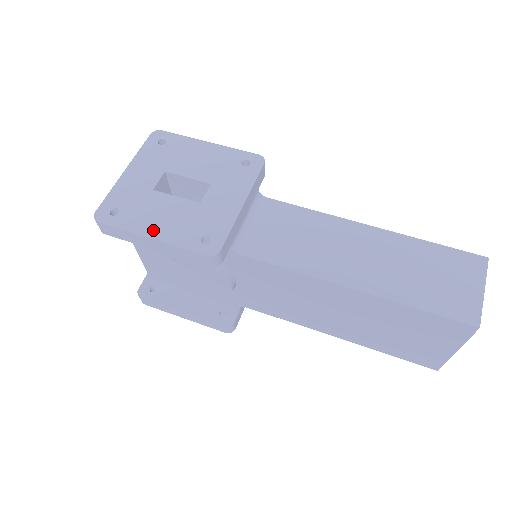
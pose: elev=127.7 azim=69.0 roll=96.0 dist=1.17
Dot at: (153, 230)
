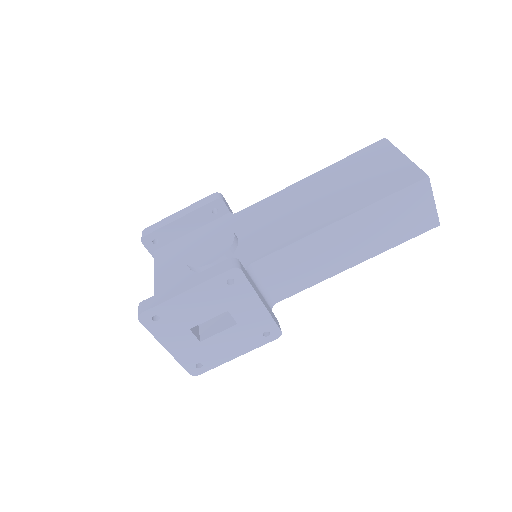
Dot at: (233, 354)
